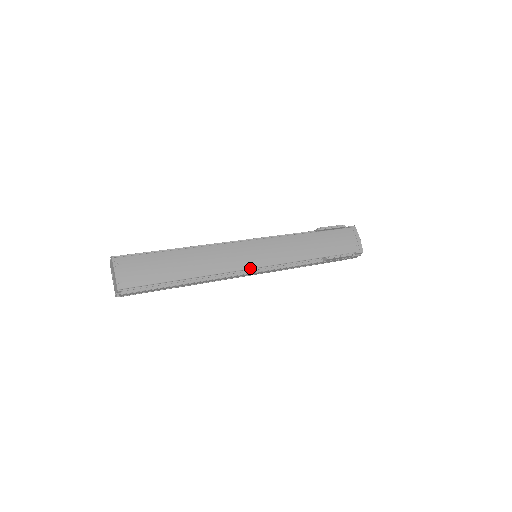
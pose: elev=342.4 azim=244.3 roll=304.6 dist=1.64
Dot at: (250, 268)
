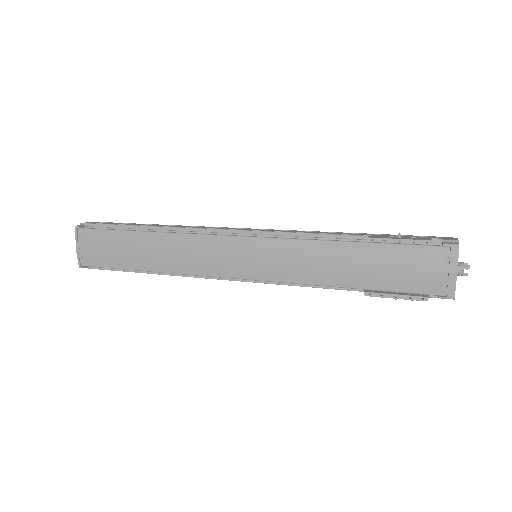
Dot at: (232, 277)
